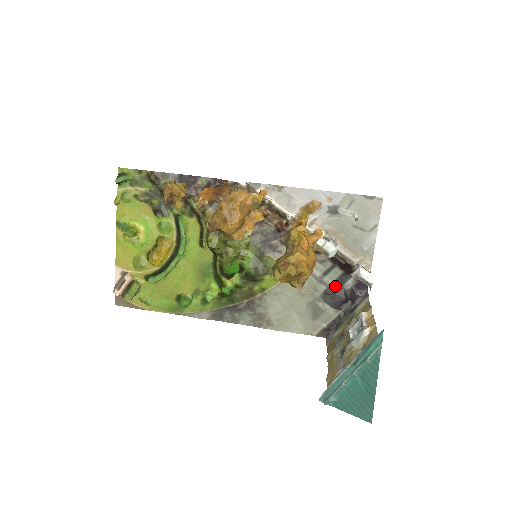
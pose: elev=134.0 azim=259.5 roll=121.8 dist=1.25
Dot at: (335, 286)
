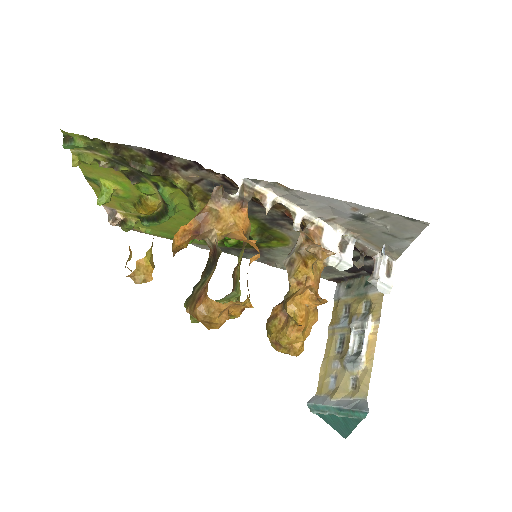
Dot at: occluded
